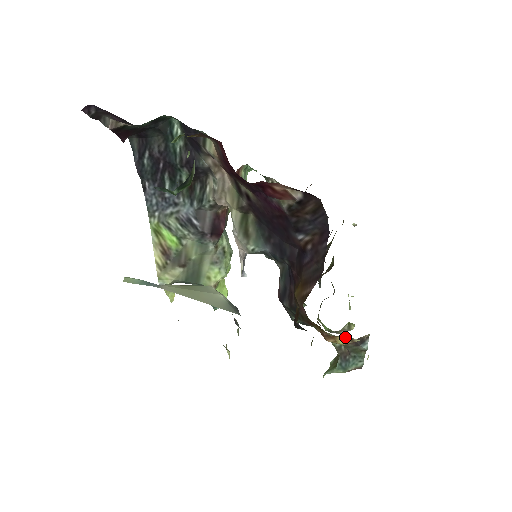
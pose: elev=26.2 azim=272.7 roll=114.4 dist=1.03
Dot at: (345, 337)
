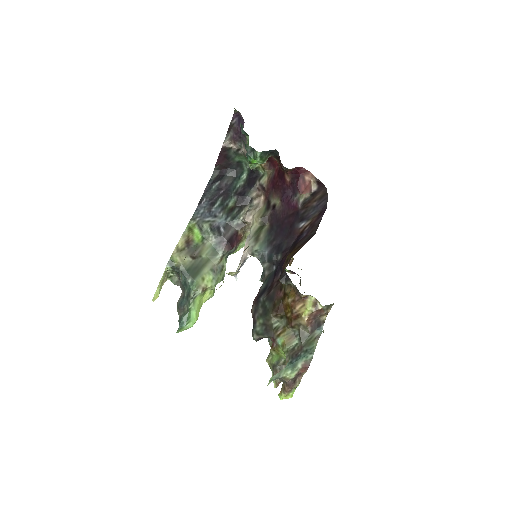
Dot at: (312, 301)
